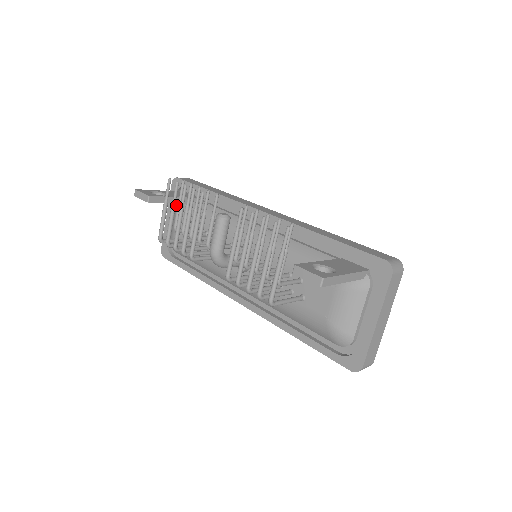
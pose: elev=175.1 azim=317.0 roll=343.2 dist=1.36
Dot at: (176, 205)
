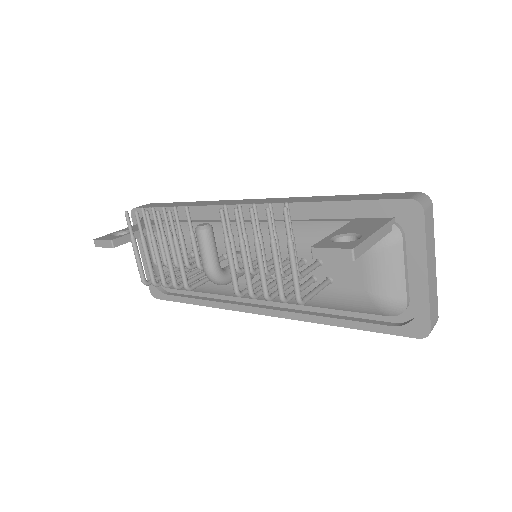
Dot at: (146, 238)
